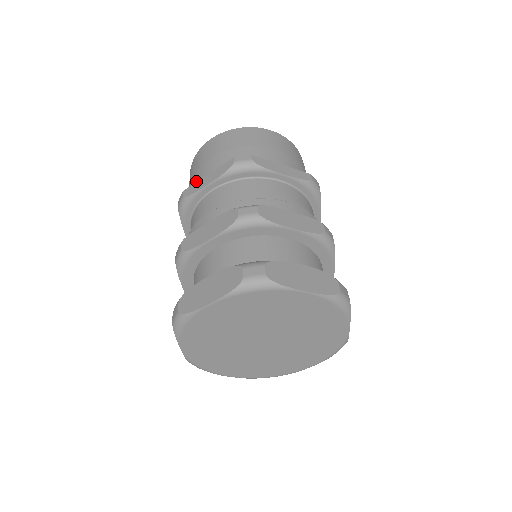
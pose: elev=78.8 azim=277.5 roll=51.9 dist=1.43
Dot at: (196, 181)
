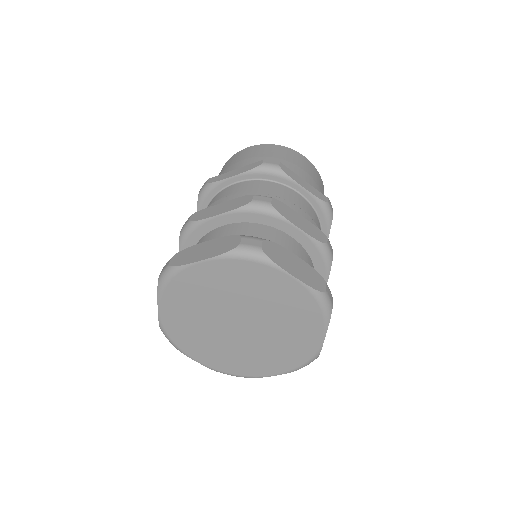
Dot at: occluded
